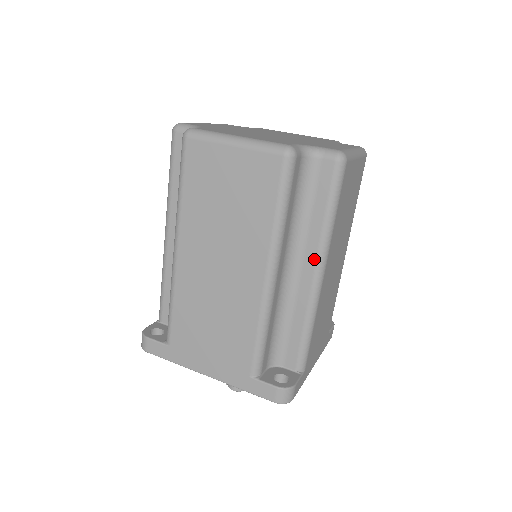
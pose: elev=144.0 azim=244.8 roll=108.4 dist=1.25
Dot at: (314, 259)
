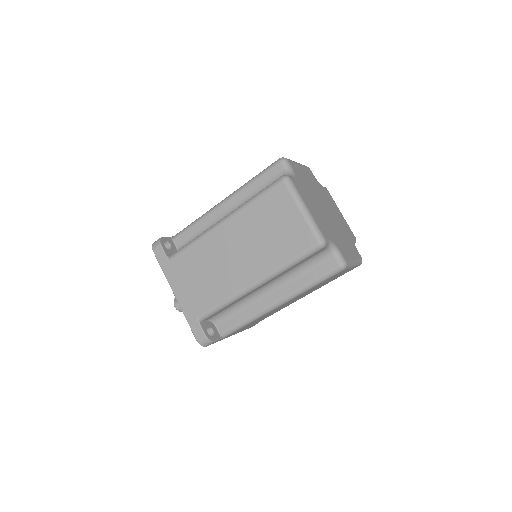
Dot at: (283, 295)
